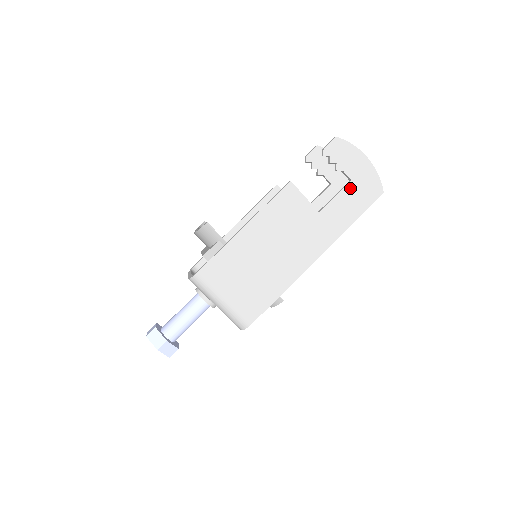
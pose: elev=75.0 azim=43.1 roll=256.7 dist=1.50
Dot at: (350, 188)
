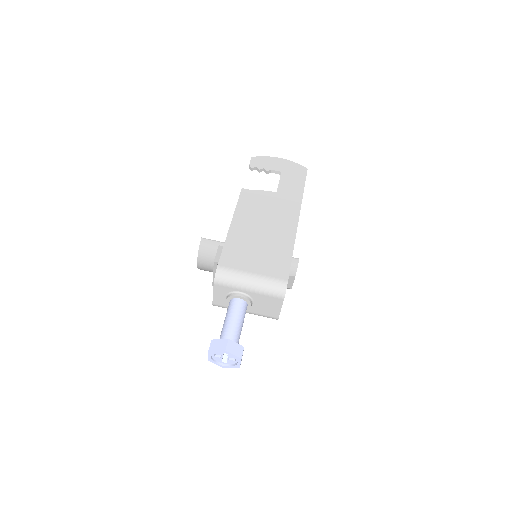
Dot at: (284, 176)
